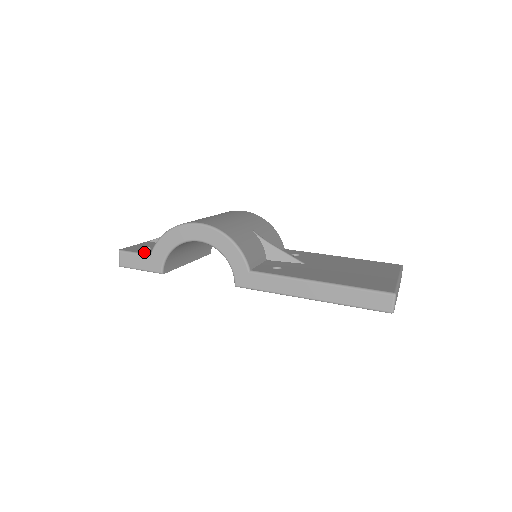
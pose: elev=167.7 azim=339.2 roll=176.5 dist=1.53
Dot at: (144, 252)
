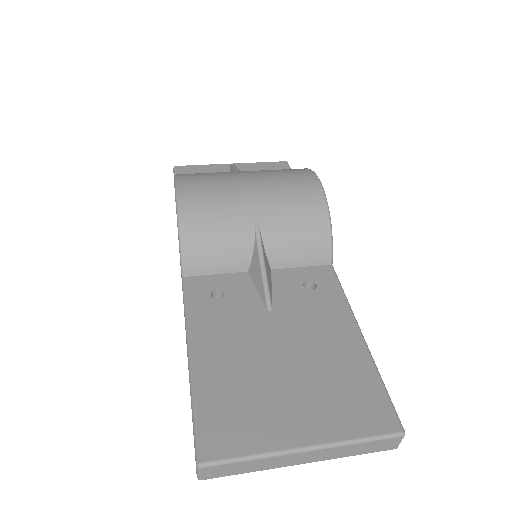
Dot at: occluded
